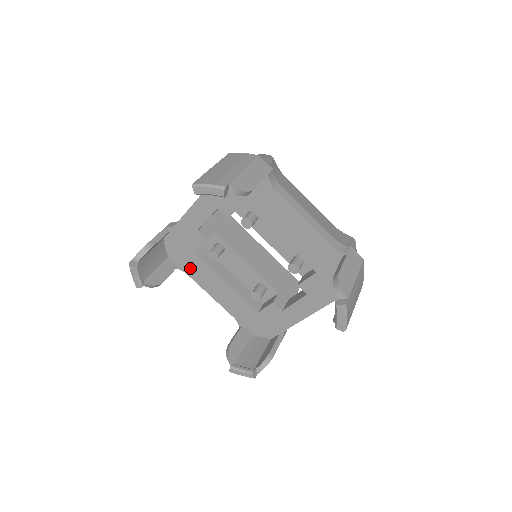
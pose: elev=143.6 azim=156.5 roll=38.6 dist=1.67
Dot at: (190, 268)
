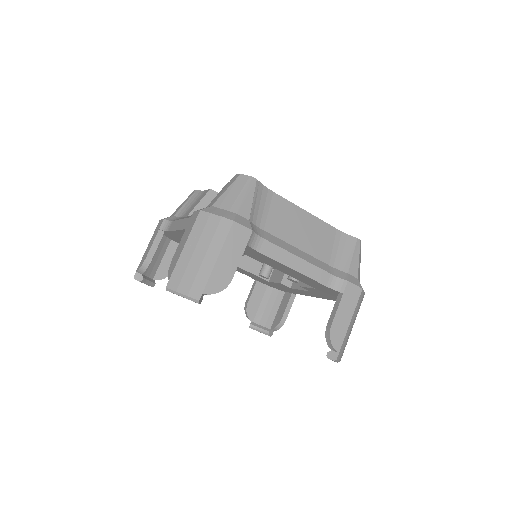
Dot at: occluded
